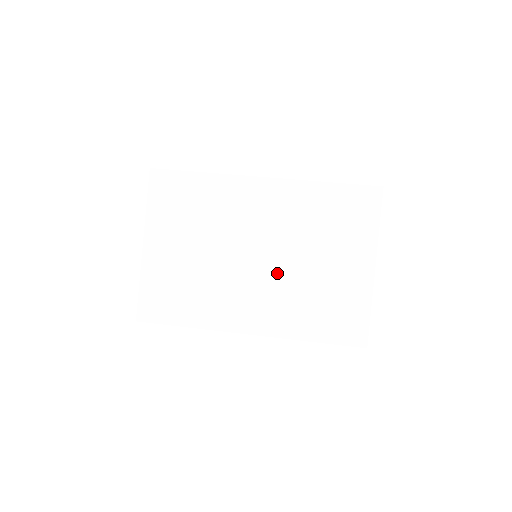
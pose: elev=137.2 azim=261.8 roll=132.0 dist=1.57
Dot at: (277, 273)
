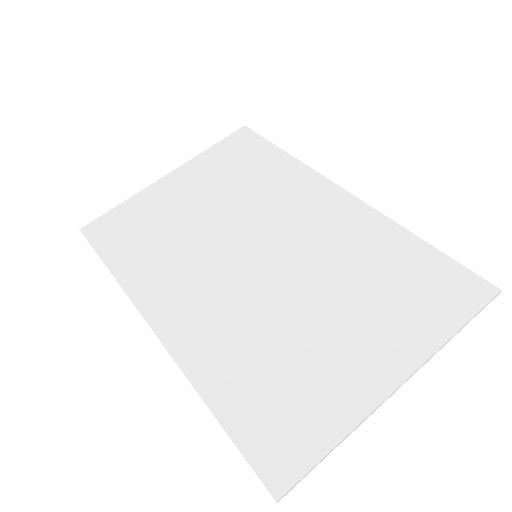
Dot at: (259, 289)
